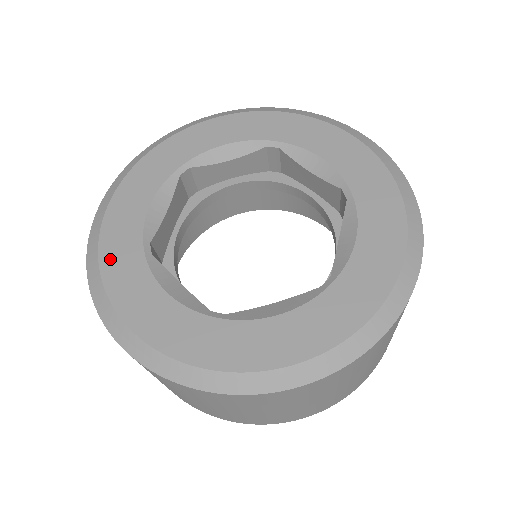
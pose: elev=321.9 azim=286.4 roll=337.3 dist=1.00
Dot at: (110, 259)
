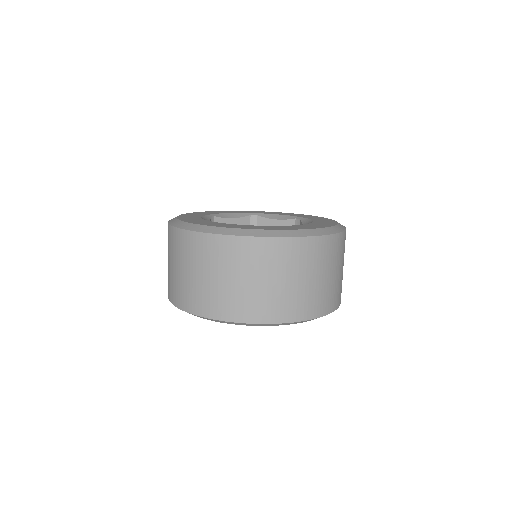
Dot at: (191, 221)
